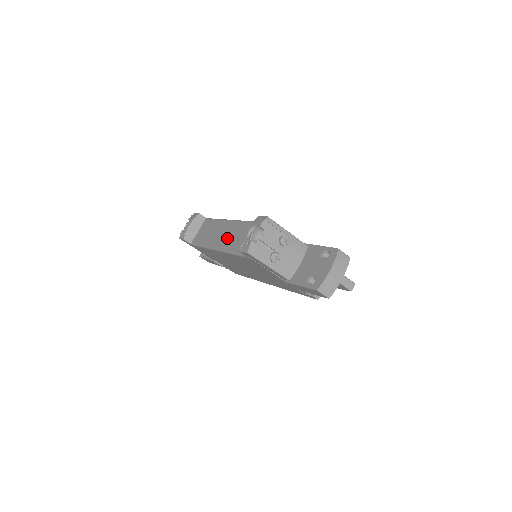
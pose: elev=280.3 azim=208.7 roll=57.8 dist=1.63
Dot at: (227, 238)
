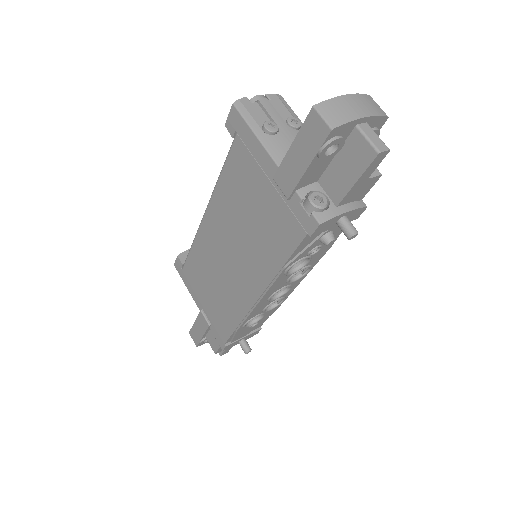
Dot at: occluded
